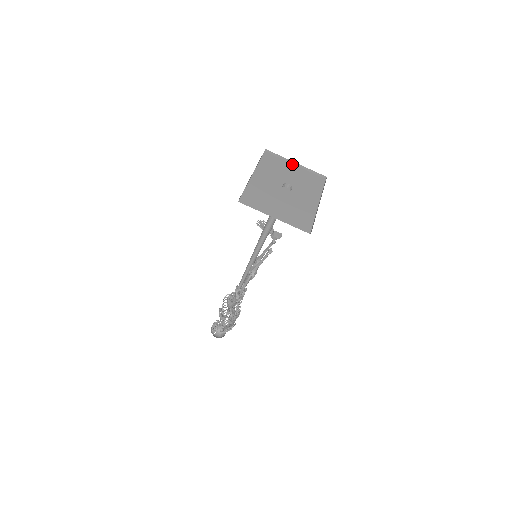
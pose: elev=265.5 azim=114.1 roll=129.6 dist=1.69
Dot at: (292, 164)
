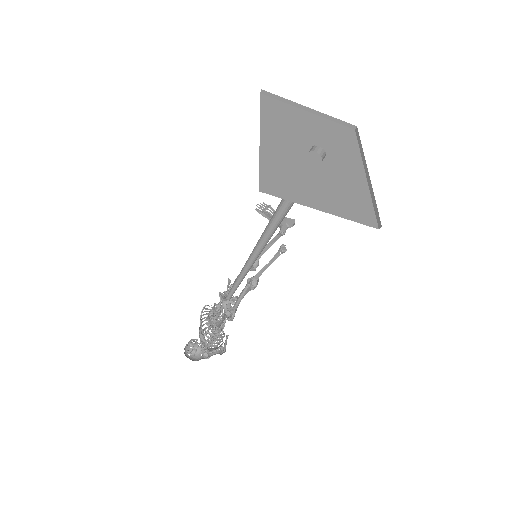
Dot at: (304, 111)
